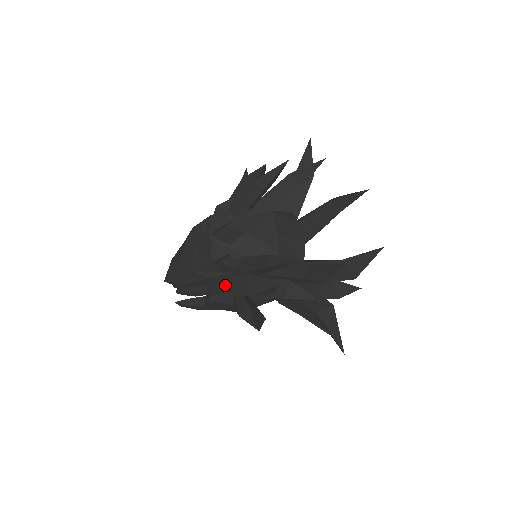
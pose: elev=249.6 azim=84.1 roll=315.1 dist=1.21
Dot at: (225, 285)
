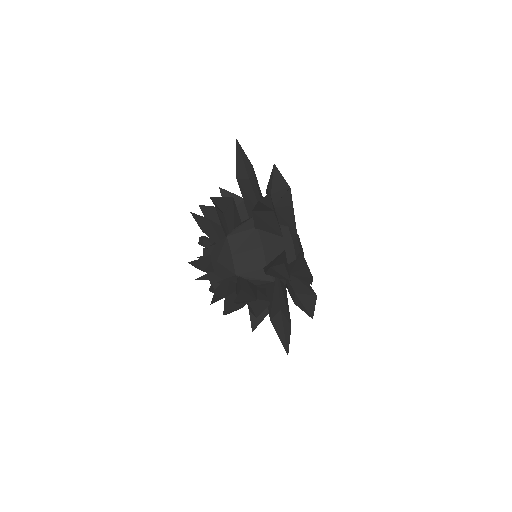
Dot at: occluded
